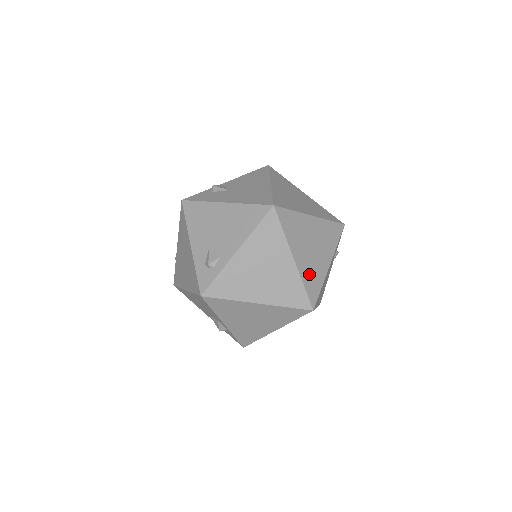
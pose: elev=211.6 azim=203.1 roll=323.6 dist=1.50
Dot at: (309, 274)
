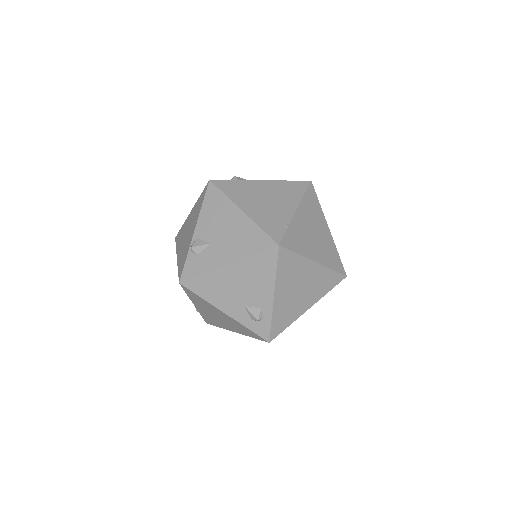
Dot at: (328, 256)
